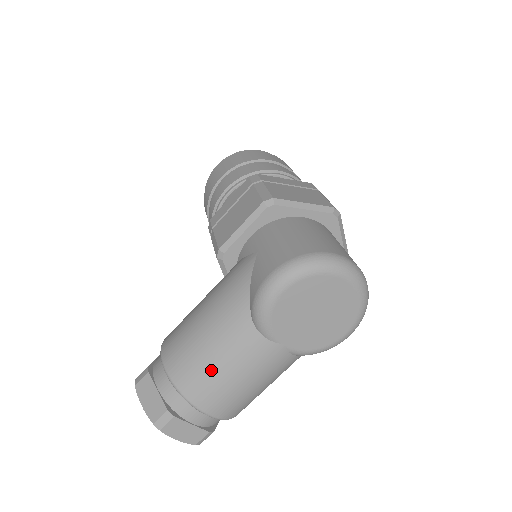
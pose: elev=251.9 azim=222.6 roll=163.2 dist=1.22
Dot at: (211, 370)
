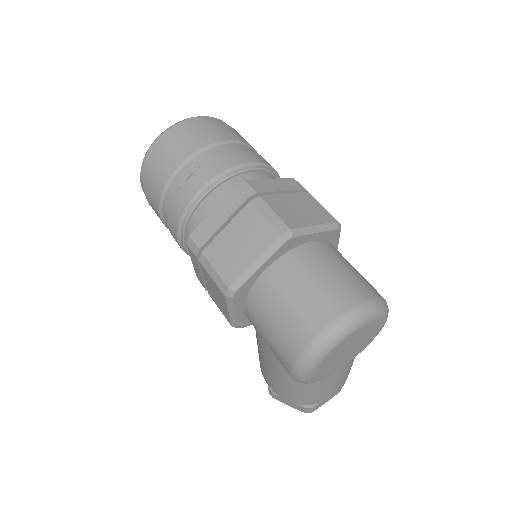
Dot at: (310, 395)
